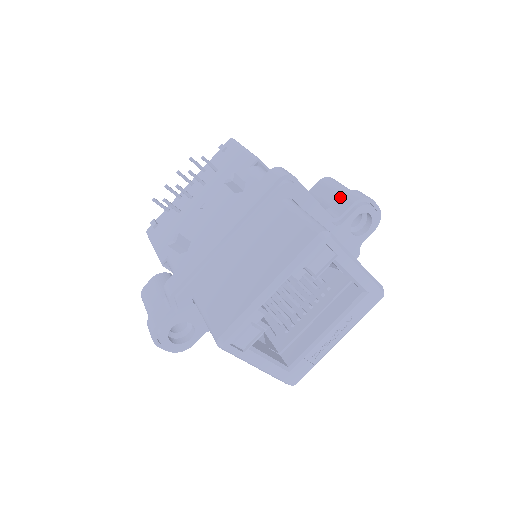
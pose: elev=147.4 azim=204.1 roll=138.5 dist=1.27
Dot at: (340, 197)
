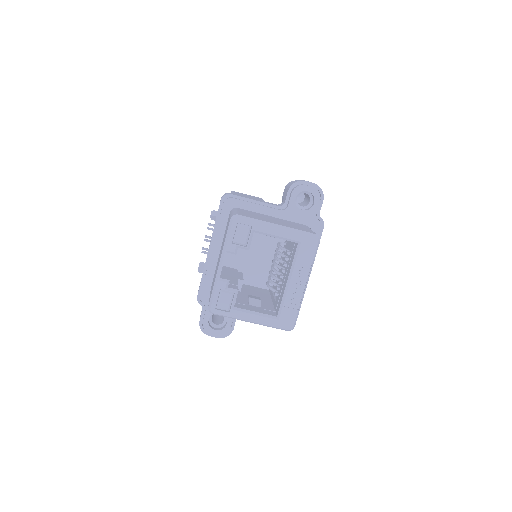
Dot at: occluded
